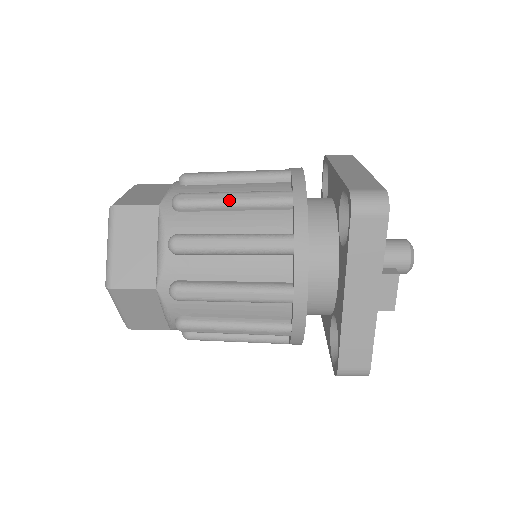
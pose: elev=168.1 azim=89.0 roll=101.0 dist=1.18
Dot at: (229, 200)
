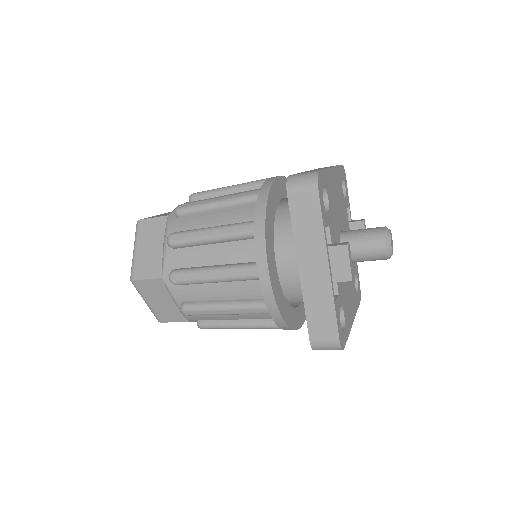
Dot at: (212, 203)
